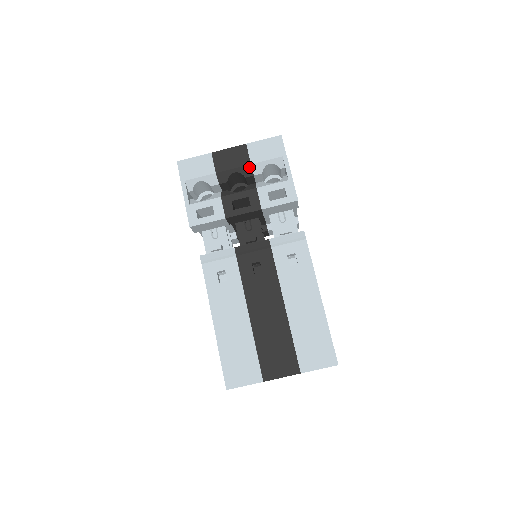
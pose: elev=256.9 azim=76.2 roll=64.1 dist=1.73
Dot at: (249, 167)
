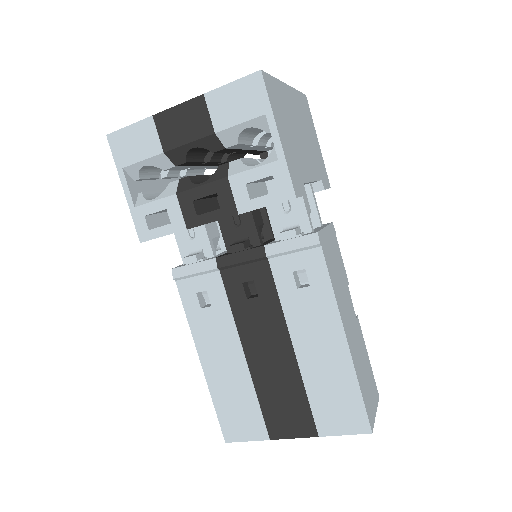
Dot at: (213, 137)
